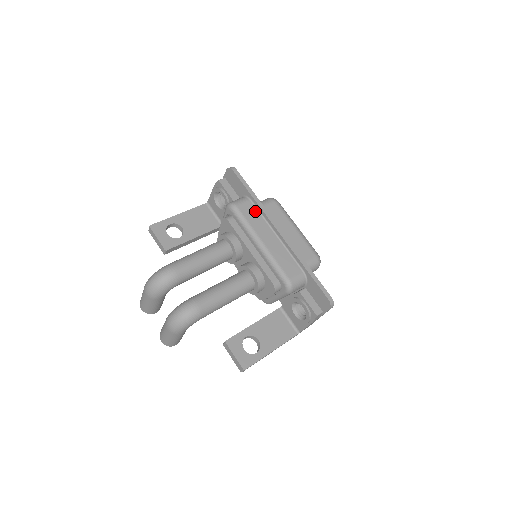
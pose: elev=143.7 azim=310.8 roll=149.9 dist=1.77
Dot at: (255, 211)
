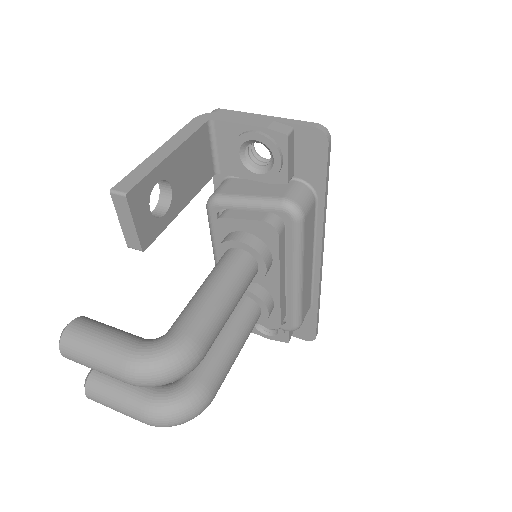
Dot at: (313, 221)
